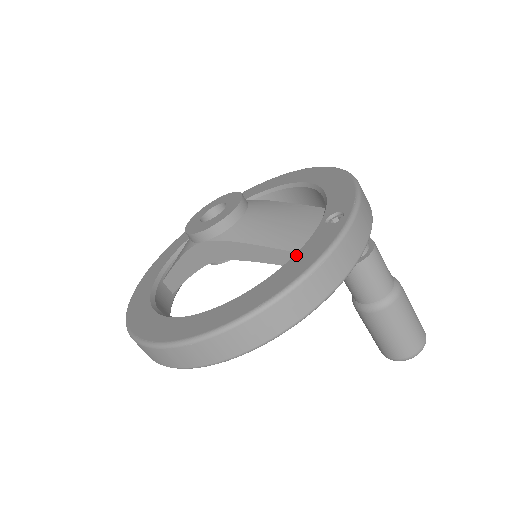
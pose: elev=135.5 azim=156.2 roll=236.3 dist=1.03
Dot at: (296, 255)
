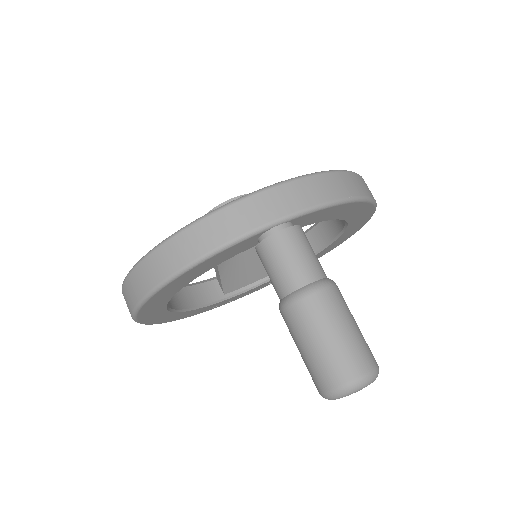
Dot at: occluded
